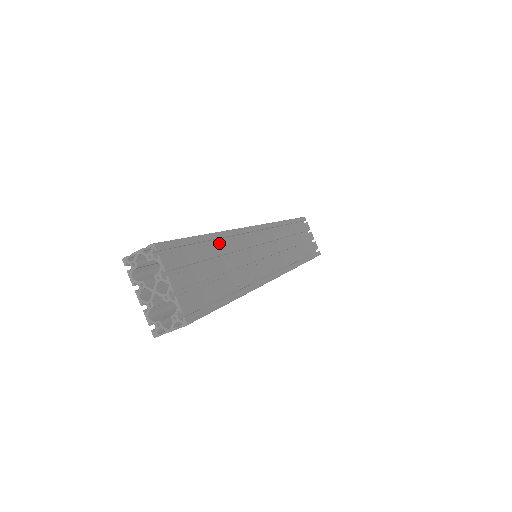
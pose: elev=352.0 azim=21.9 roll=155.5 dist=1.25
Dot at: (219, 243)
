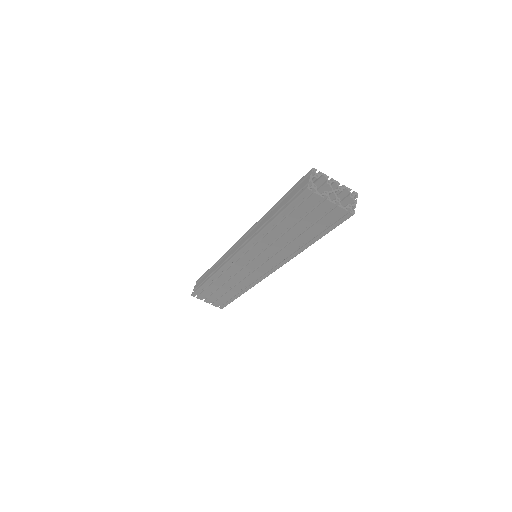
Dot at: occluded
